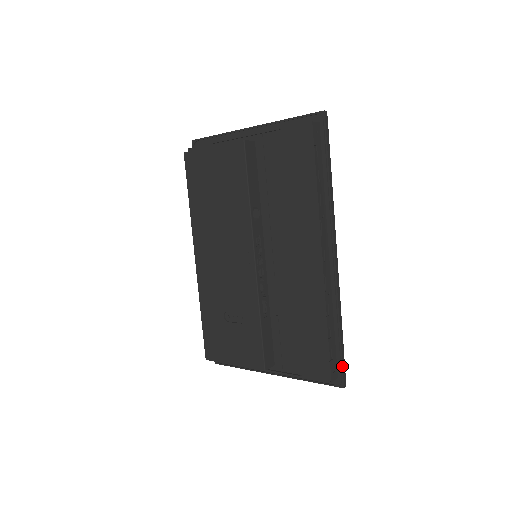
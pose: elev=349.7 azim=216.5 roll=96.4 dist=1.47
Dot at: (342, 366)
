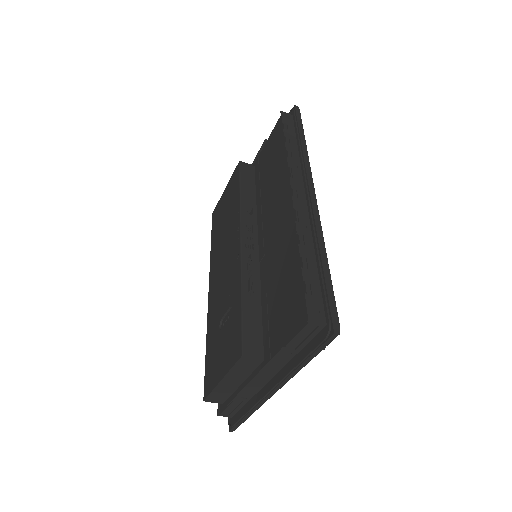
Dot at: (328, 303)
